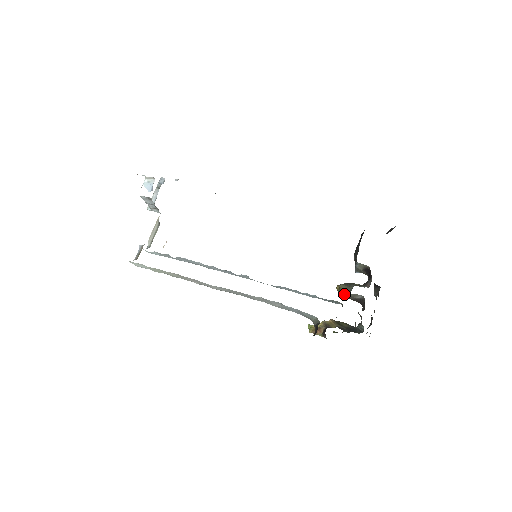
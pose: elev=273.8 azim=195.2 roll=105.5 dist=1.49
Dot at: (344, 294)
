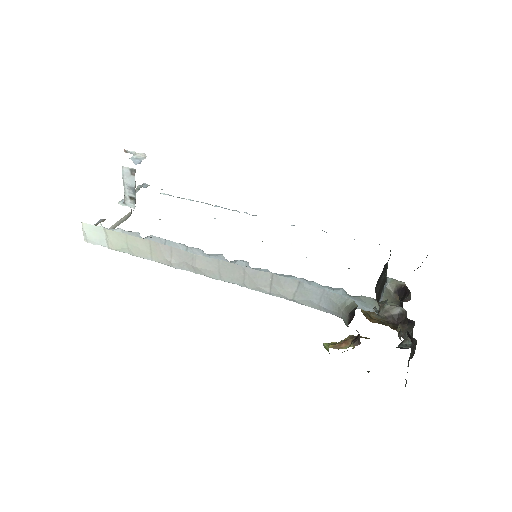
Dot at: occluded
